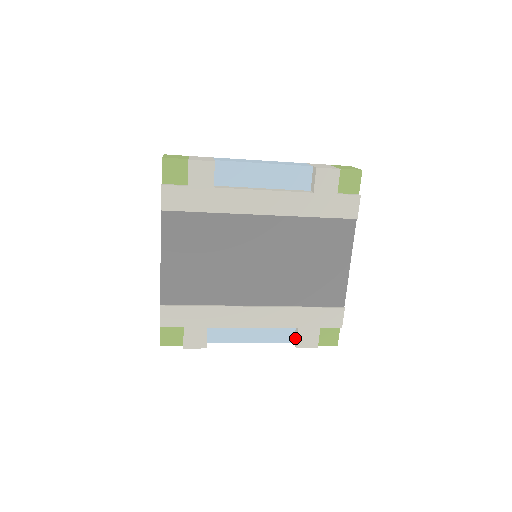
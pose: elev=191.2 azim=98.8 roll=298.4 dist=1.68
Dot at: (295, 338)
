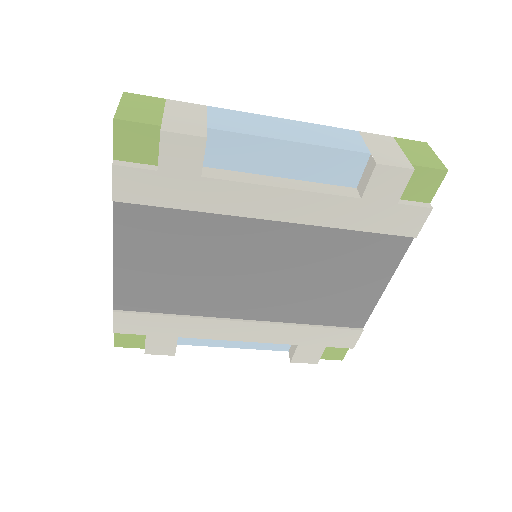
Dot at: (291, 349)
